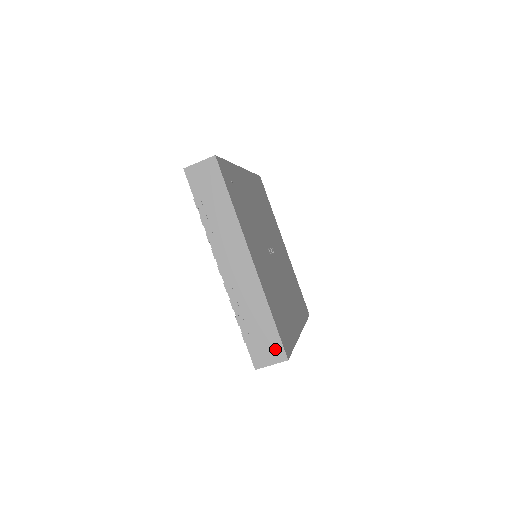
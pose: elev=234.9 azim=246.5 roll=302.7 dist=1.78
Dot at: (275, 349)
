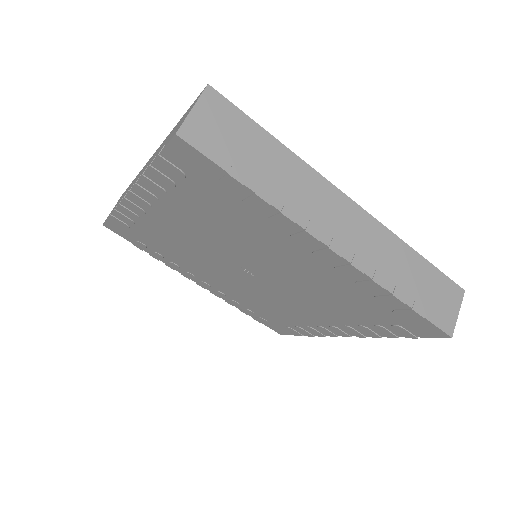
Dot at: occluded
